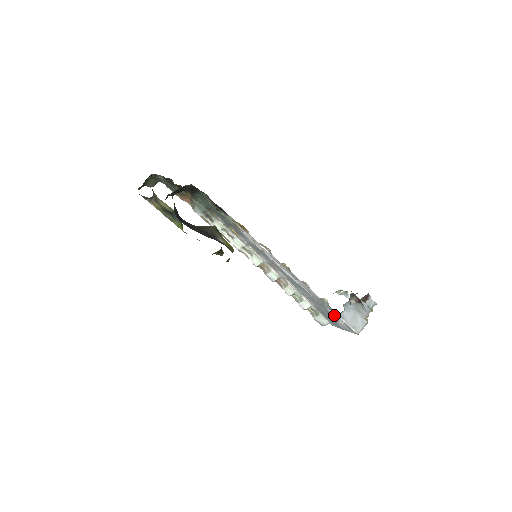
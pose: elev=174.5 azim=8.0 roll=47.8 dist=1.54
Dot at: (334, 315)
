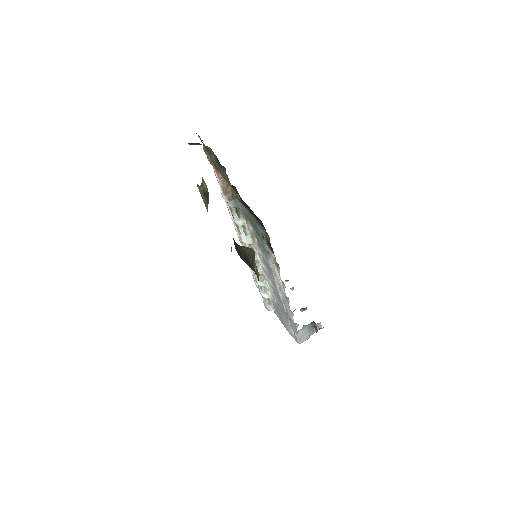
Dot at: (290, 325)
